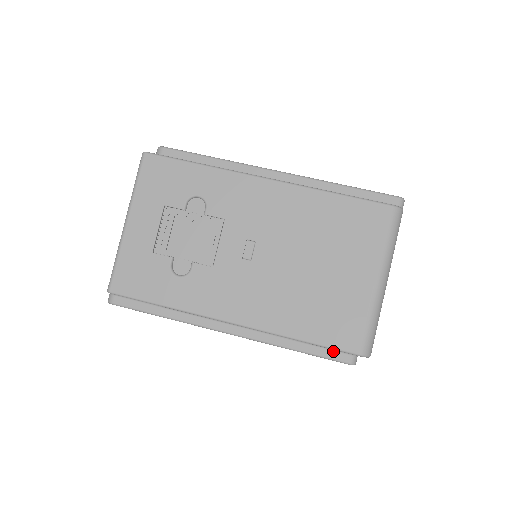
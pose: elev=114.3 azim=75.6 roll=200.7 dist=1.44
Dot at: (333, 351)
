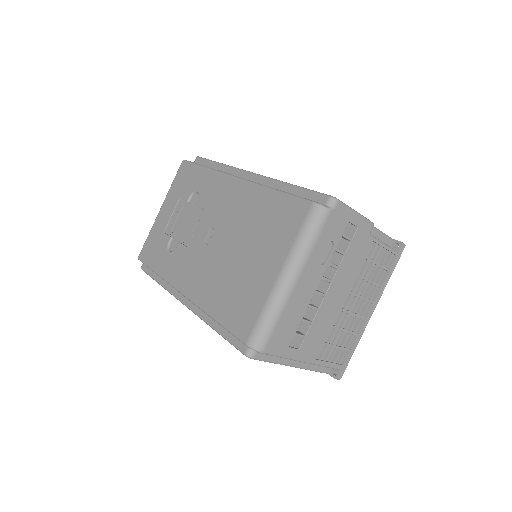
Dot at: occluded
